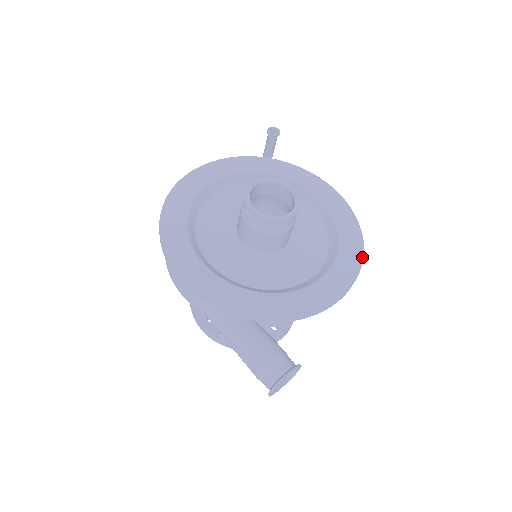
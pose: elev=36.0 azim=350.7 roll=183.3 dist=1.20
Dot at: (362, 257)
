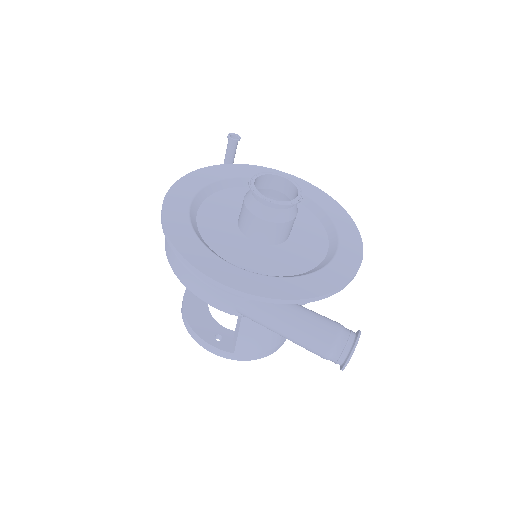
Dot at: (356, 228)
